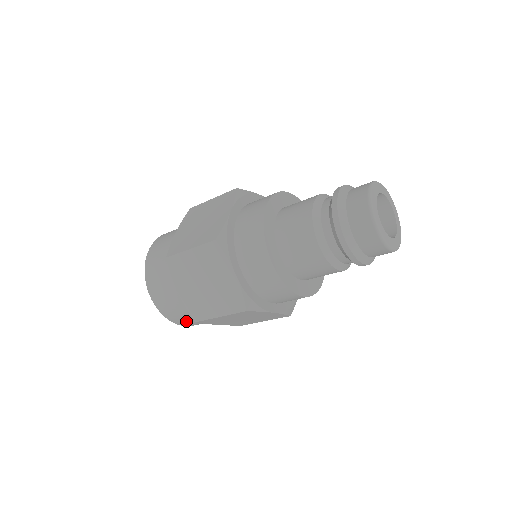
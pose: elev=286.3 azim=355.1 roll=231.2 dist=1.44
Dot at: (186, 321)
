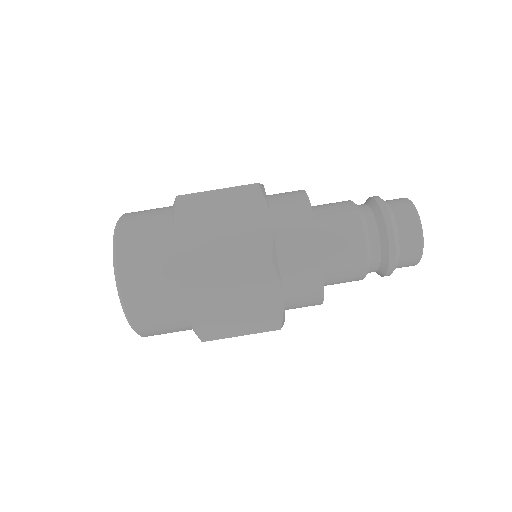
Dot at: occluded
